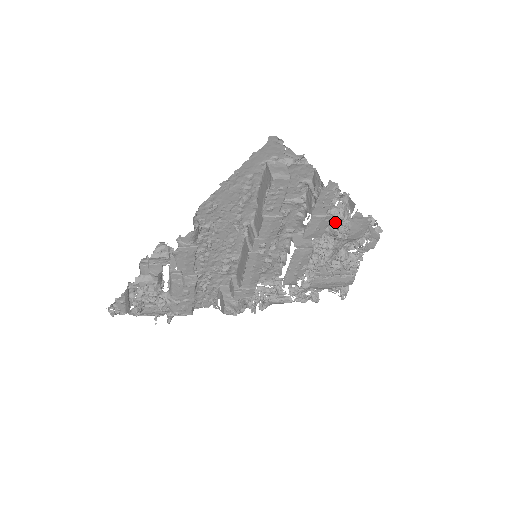
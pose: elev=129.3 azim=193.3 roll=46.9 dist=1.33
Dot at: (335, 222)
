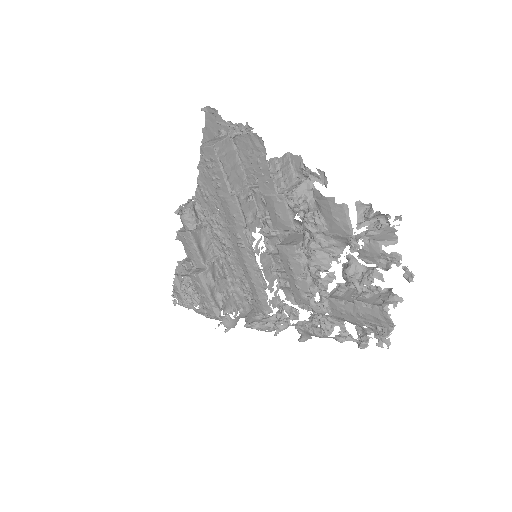
Dot at: (288, 203)
